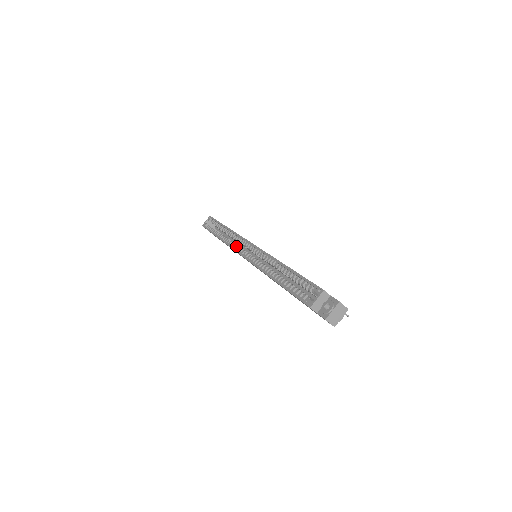
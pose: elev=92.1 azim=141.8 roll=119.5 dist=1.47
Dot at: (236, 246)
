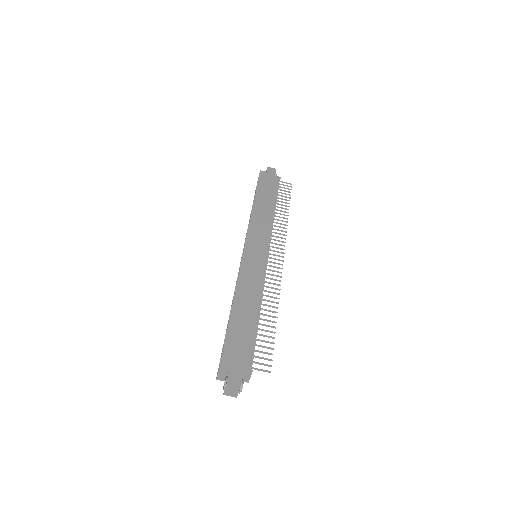
Dot at: occluded
